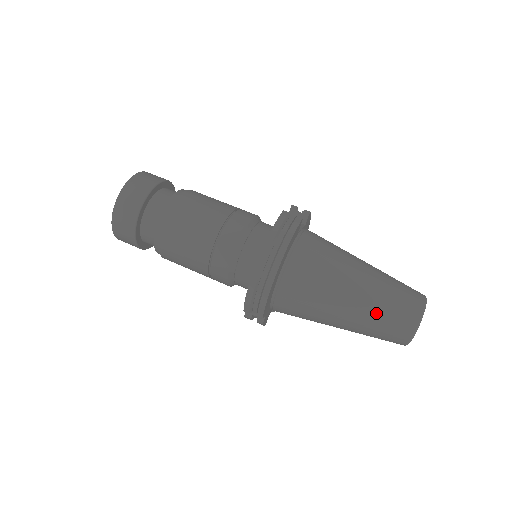
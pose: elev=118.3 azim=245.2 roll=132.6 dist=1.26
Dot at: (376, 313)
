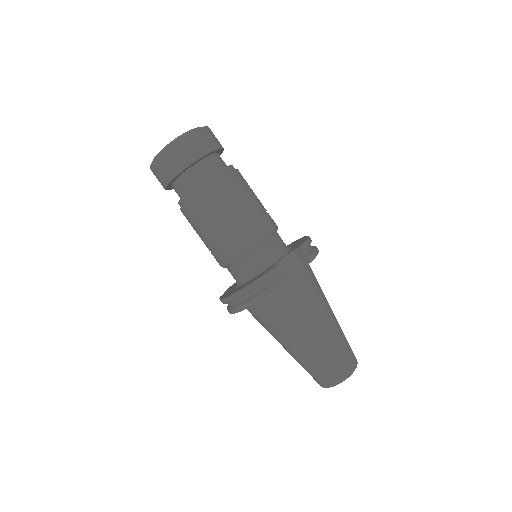
Dot at: (305, 364)
